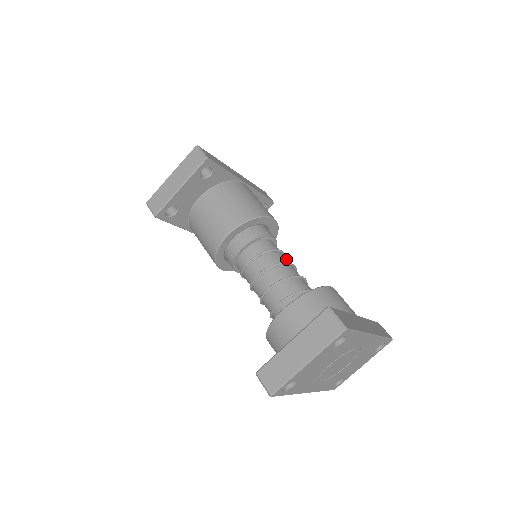
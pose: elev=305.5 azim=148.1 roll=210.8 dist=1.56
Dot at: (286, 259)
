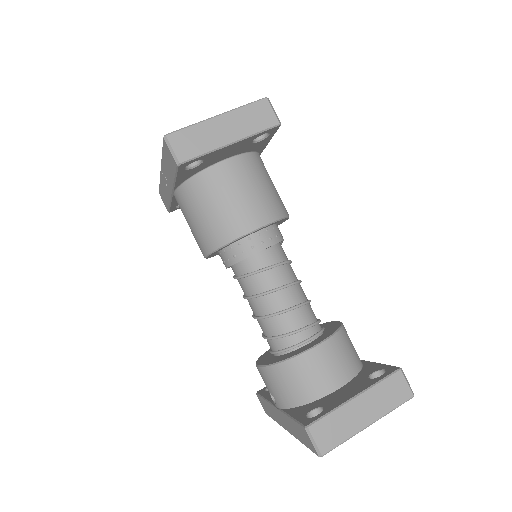
Dot at: occluded
